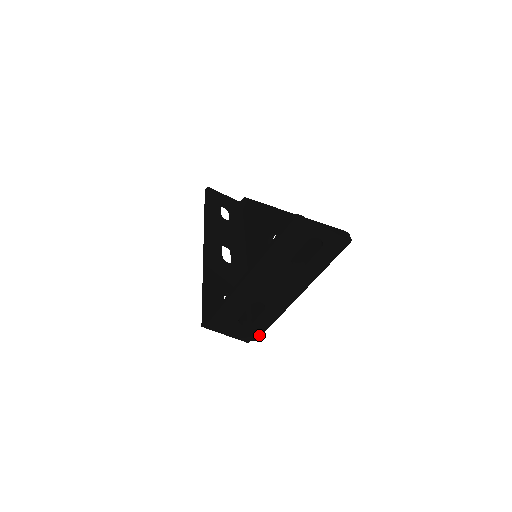
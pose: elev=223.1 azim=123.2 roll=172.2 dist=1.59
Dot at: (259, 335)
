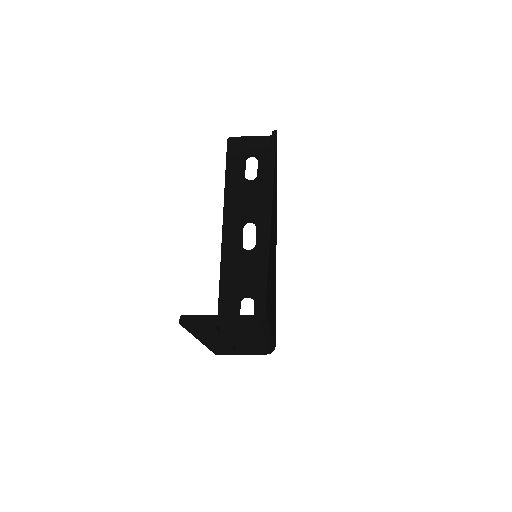
Dot at: (268, 352)
